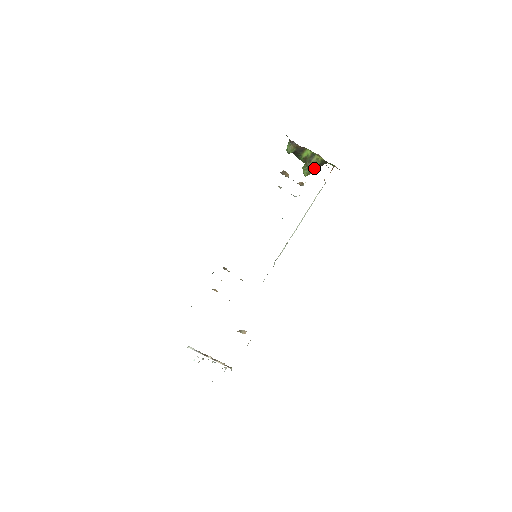
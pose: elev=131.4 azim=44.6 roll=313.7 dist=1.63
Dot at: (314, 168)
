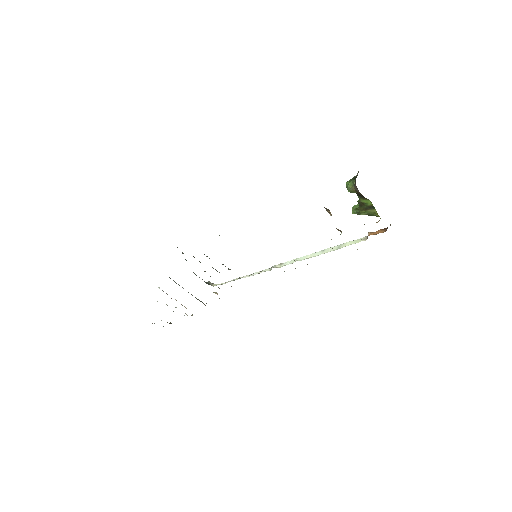
Dot at: occluded
